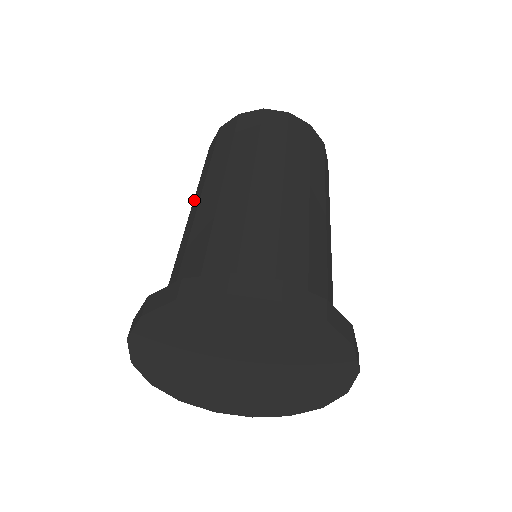
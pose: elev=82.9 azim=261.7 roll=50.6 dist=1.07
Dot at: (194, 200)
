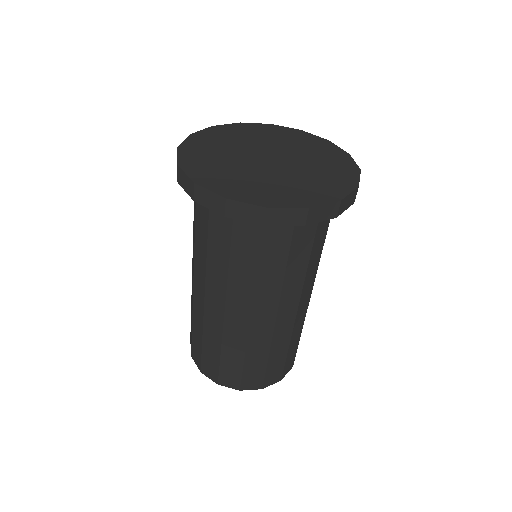
Dot at: occluded
